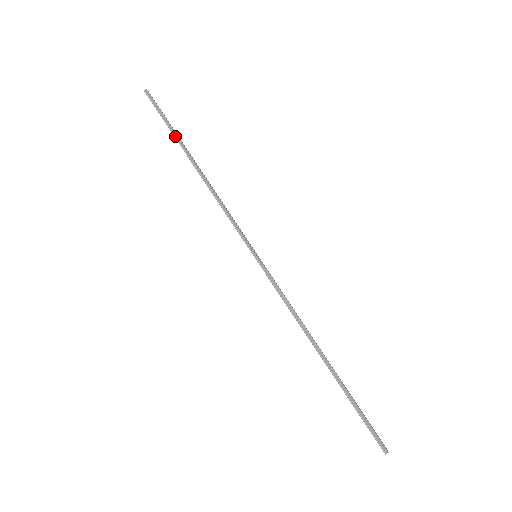
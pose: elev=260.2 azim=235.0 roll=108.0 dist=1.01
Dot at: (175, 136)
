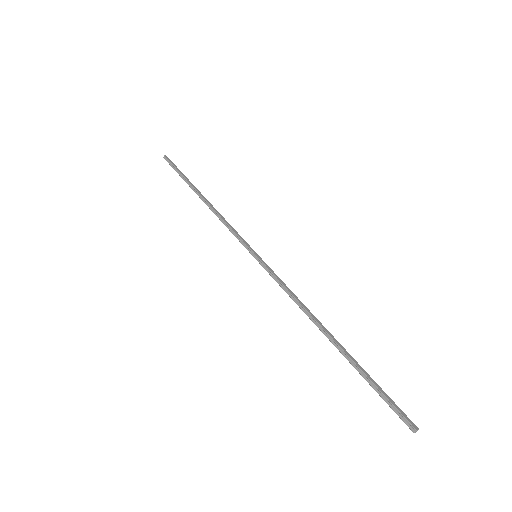
Dot at: (186, 181)
